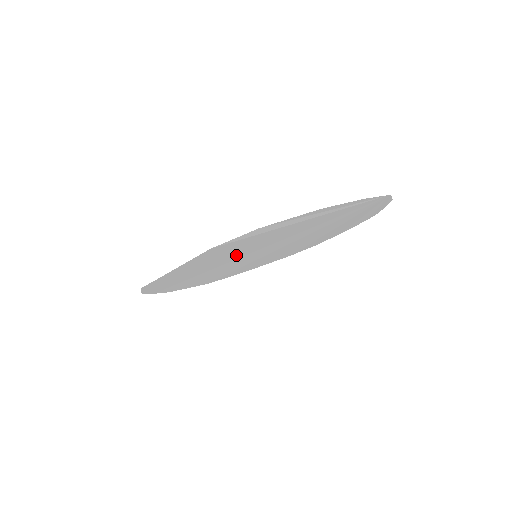
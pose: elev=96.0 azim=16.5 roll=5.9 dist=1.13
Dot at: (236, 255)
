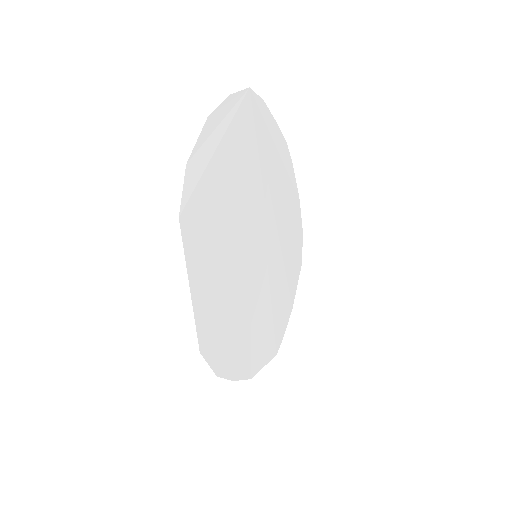
Dot at: (229, 249)
